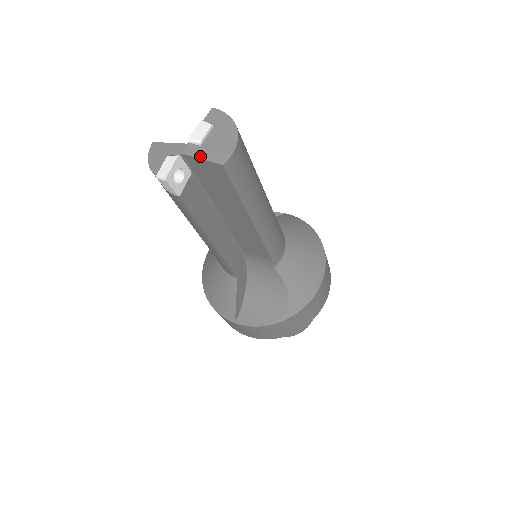
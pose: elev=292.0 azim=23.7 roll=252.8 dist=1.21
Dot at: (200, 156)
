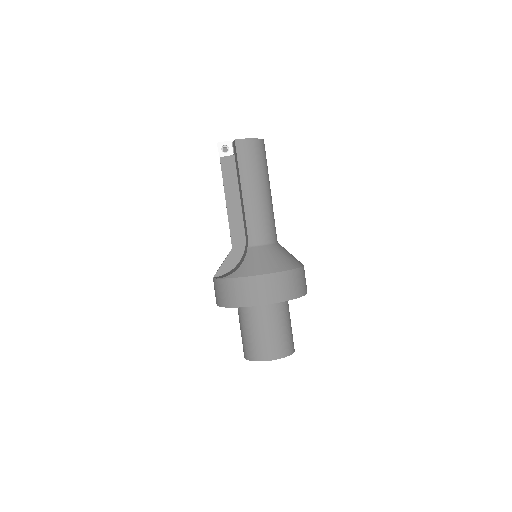
Dot at: occluded
